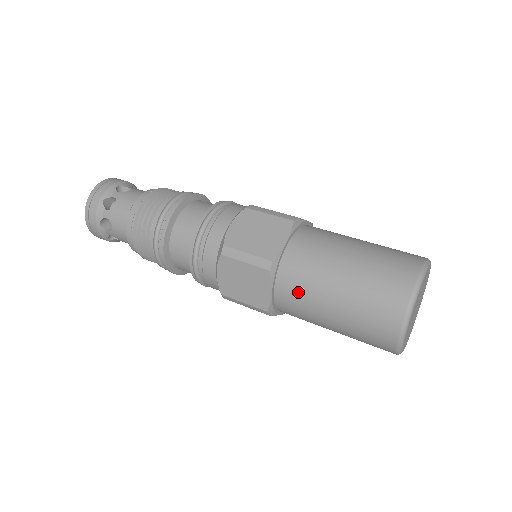
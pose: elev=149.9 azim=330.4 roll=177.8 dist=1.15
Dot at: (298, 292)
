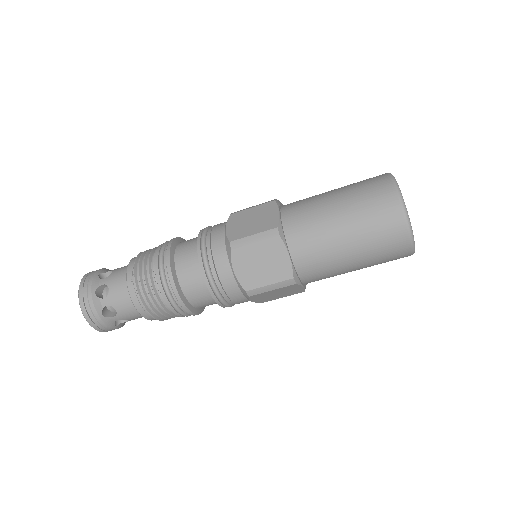
Dot at: (323, 276)
